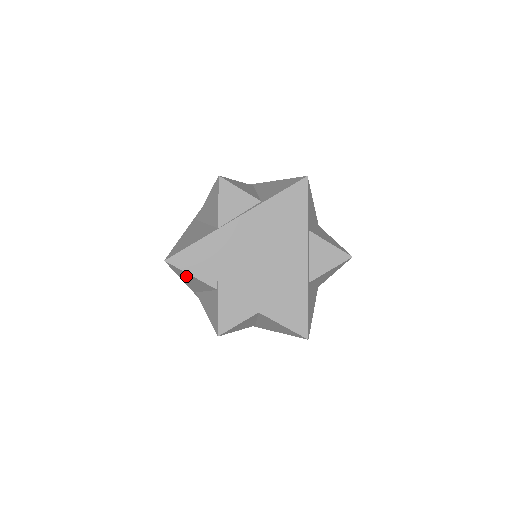
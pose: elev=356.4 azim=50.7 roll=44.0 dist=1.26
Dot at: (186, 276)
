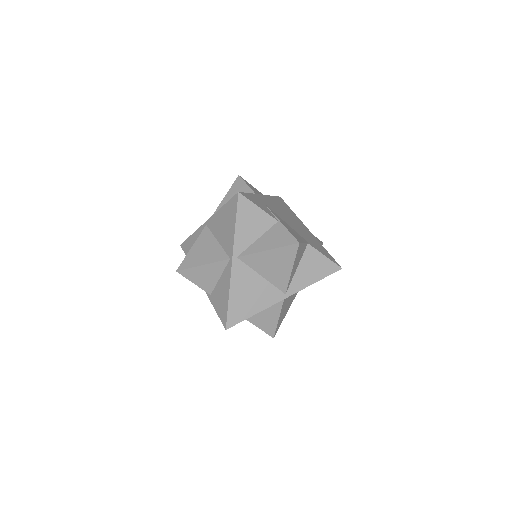
Dot at: (249, 215)
